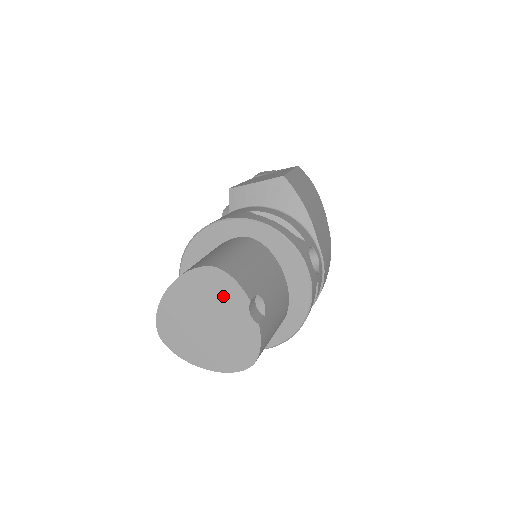
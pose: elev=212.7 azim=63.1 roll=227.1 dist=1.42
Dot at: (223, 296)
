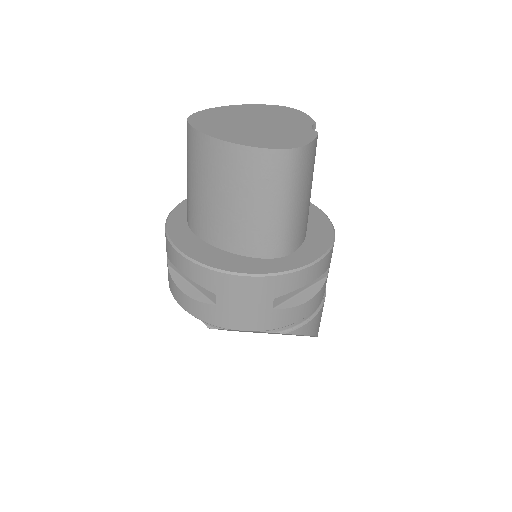
Dot at: (287, 117)
